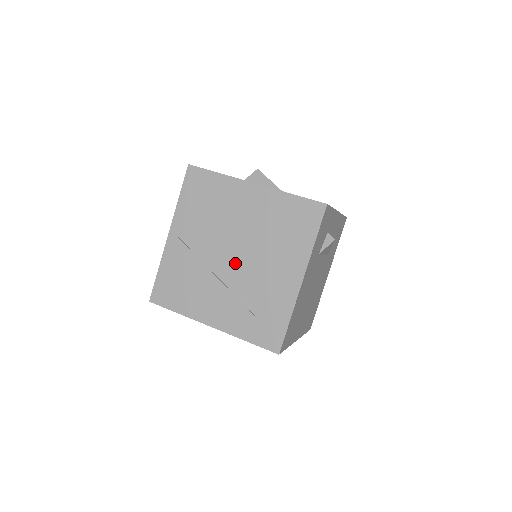
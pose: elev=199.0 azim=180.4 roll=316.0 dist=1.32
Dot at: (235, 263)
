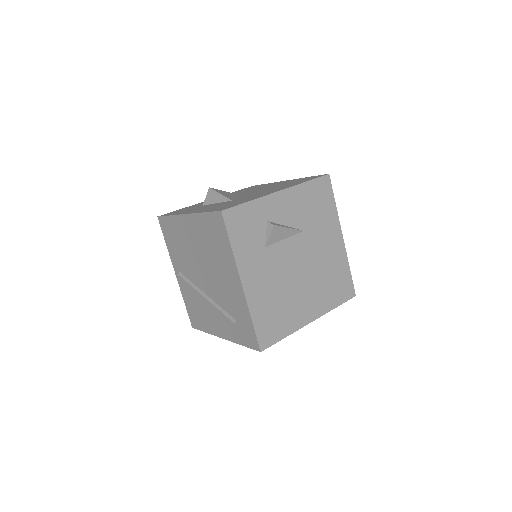
Dot at: (208, 283)
